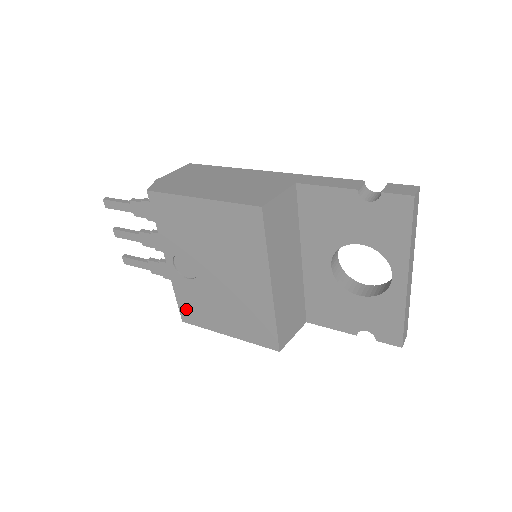
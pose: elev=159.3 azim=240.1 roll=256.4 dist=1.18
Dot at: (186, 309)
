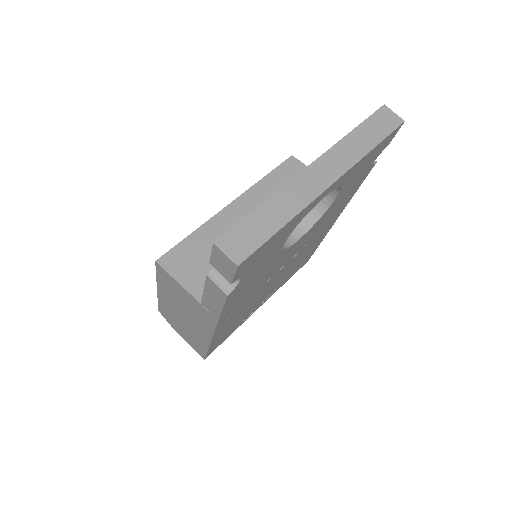
Dot at: occluded
